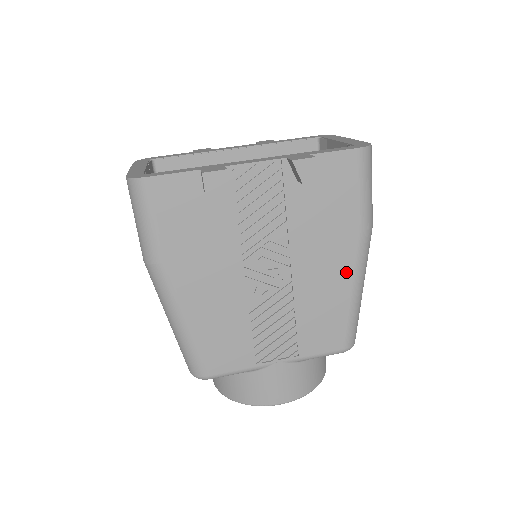
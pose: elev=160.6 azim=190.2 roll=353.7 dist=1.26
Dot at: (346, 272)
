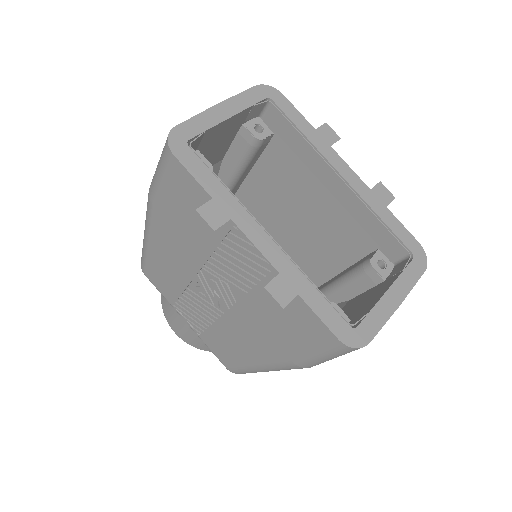
Dot at: (261, 356)
